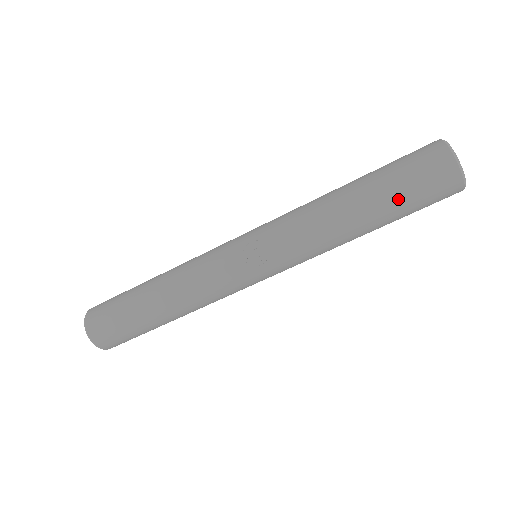
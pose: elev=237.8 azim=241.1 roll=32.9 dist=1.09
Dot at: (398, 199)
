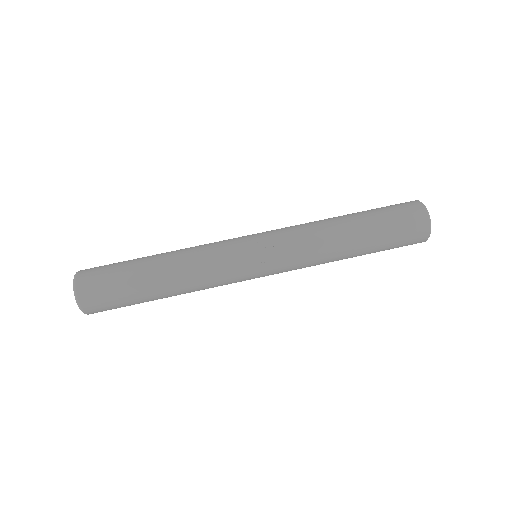
Dot at: (384, 235)
